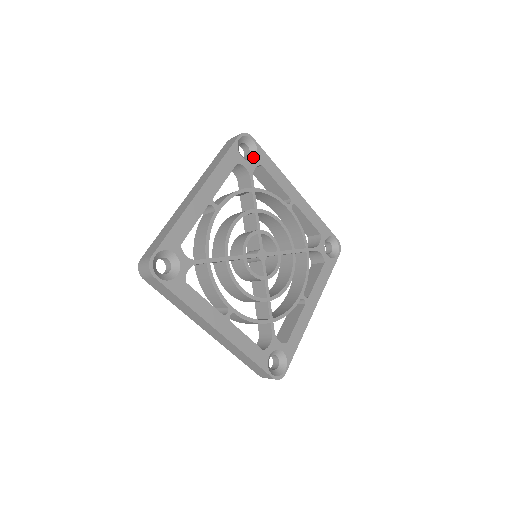
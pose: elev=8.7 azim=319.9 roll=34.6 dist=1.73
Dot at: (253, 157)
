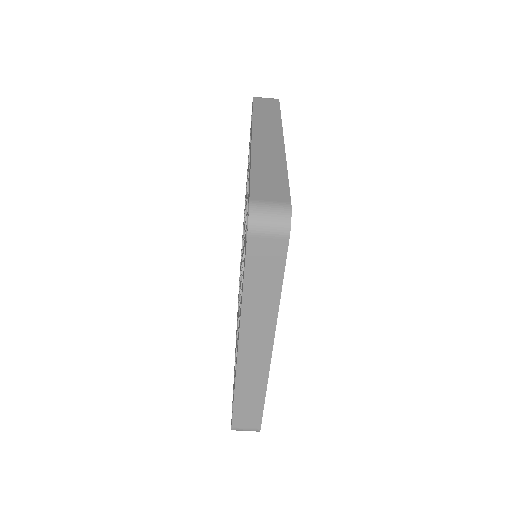
Dot at: occluded
